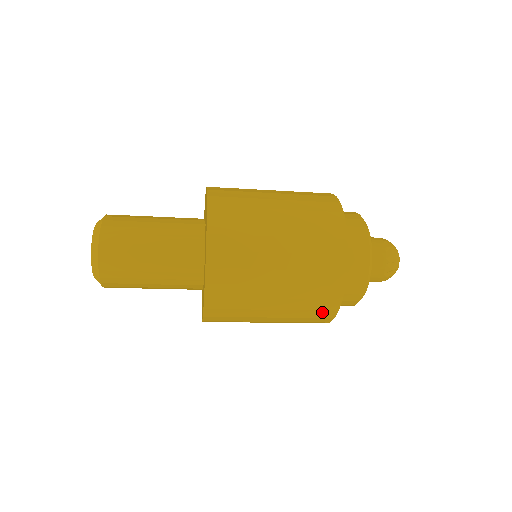
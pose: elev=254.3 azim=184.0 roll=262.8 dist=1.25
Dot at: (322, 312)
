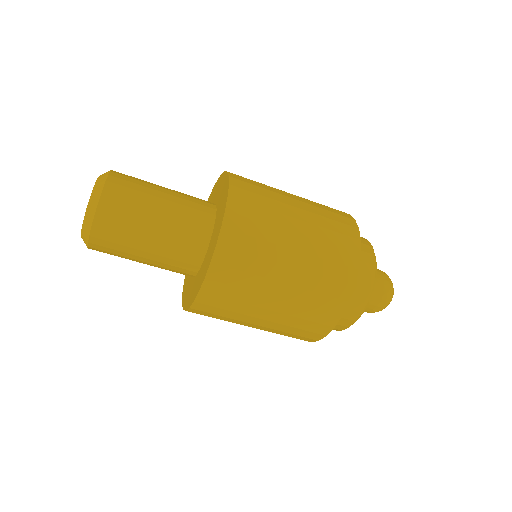
Dot at: occluded
